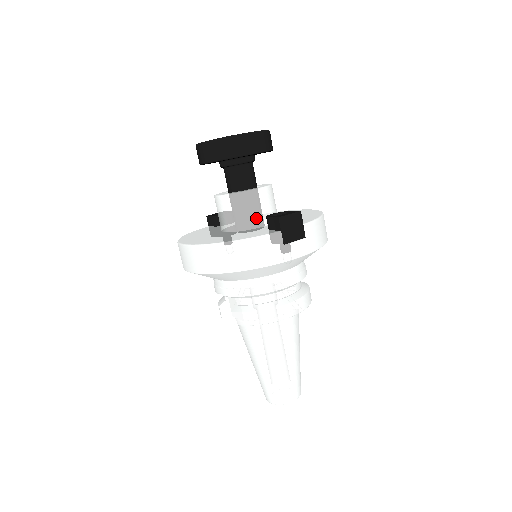
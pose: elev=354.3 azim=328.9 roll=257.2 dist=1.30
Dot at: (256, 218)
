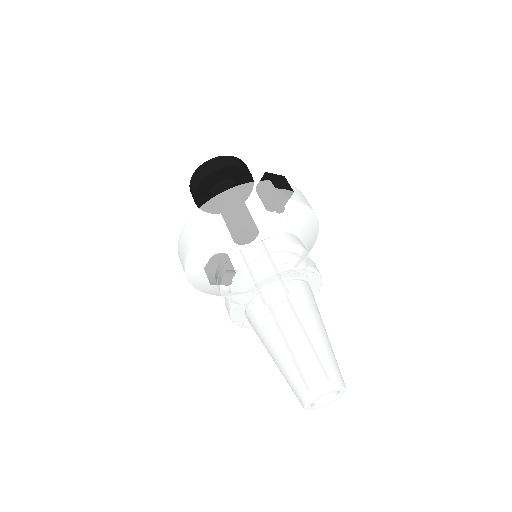
Dot at: occluded
